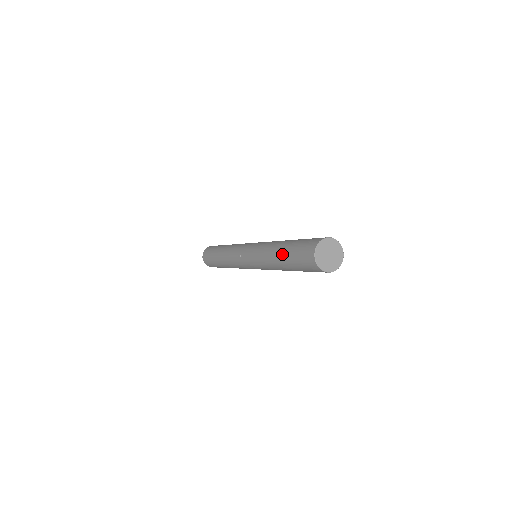
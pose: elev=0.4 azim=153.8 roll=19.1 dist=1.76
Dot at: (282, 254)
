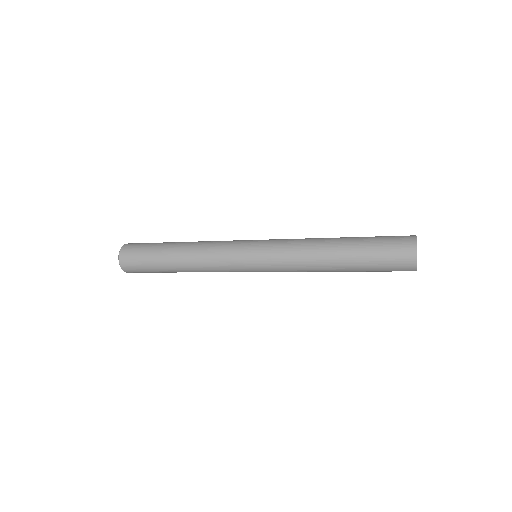
Dot at: (349, 252)
